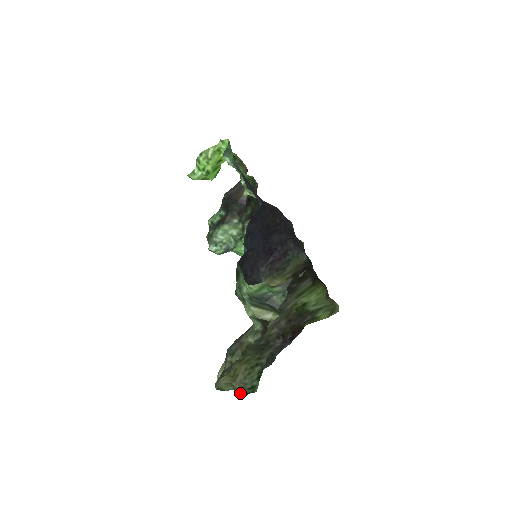
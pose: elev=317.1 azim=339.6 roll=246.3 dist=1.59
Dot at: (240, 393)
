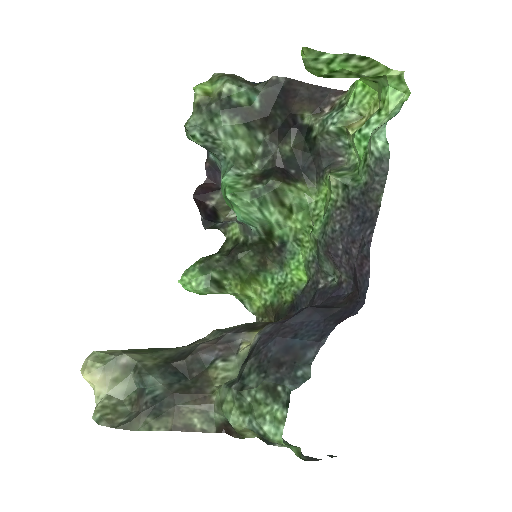
Dot at: occluded
